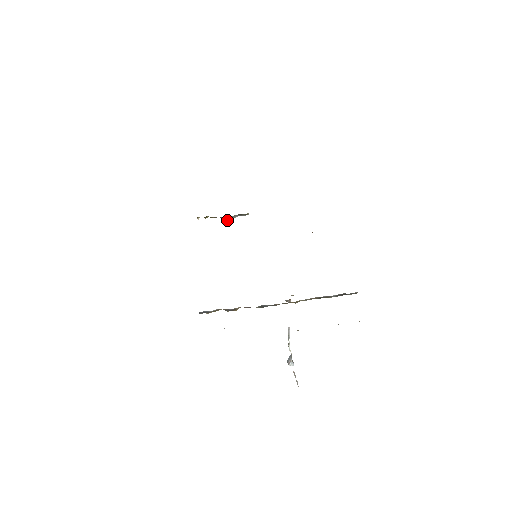
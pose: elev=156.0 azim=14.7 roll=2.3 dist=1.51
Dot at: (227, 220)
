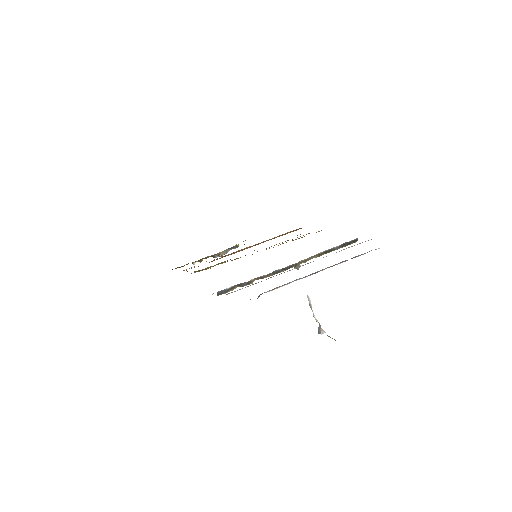
Dot at: occluded
